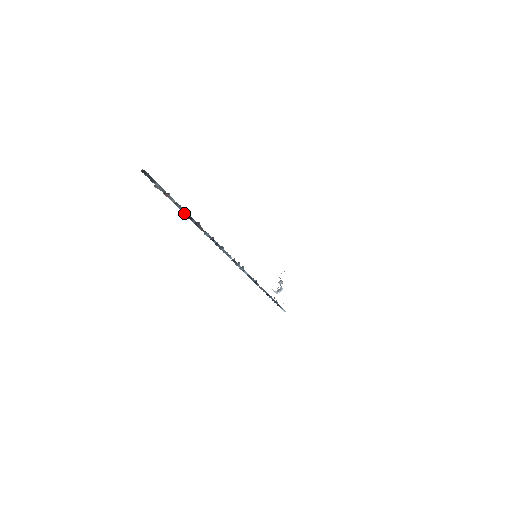
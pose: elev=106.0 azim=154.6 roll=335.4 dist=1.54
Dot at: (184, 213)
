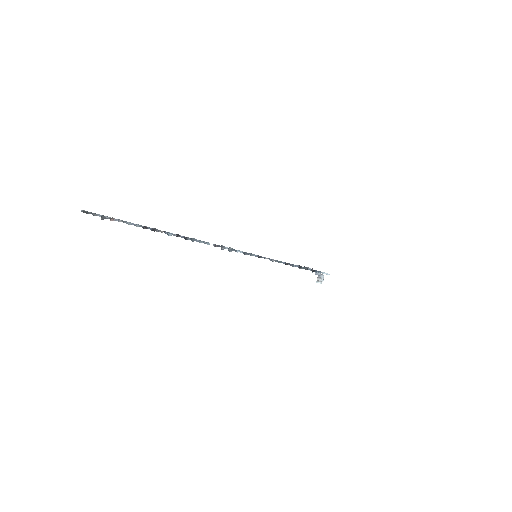
Dot at: (137, 226)
